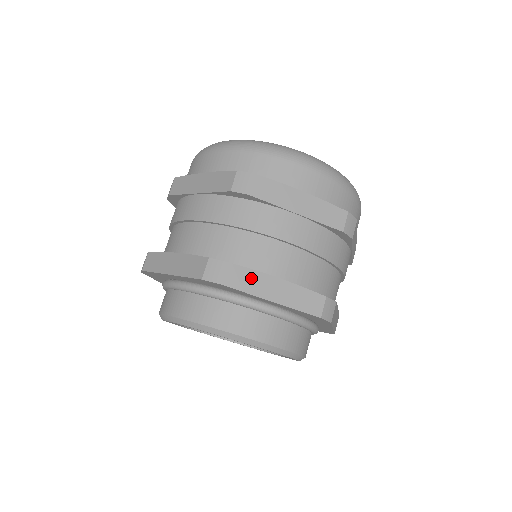
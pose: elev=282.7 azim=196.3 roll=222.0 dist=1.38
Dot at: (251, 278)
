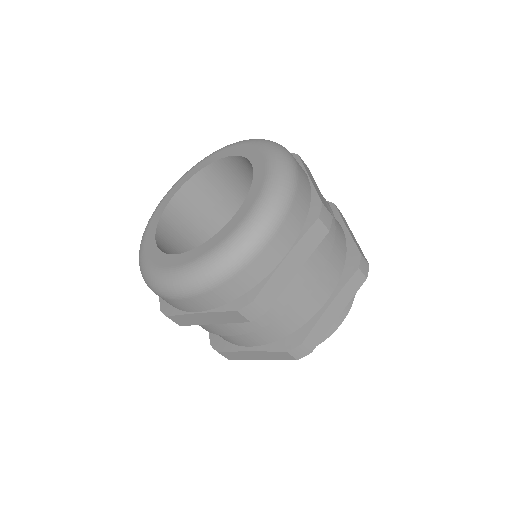
Dot at: (319, 328)
